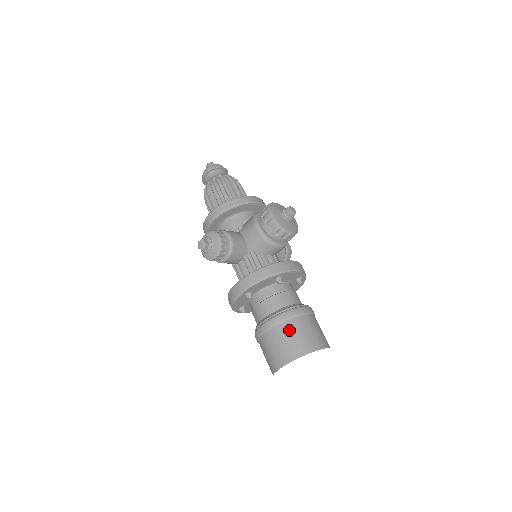
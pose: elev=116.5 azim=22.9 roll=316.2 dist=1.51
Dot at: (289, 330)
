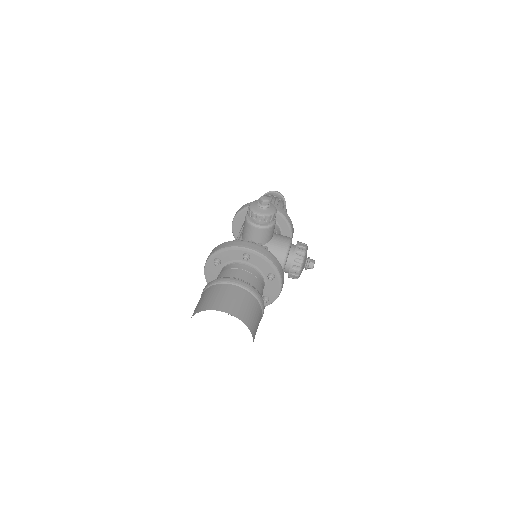
Dot at: (252, 302)
